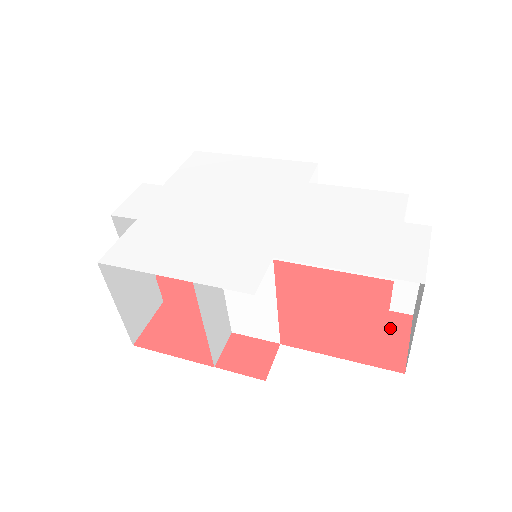
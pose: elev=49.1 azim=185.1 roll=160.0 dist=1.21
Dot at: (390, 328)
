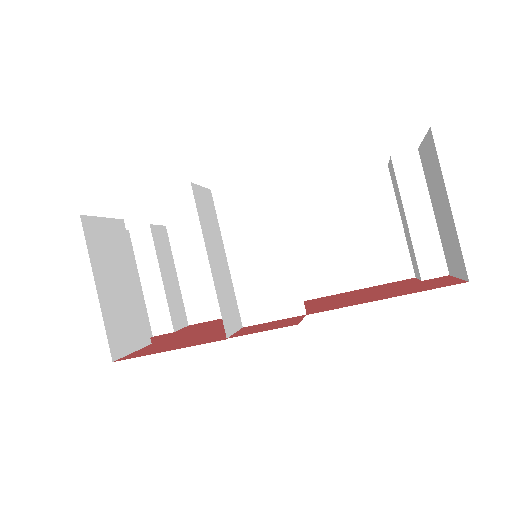
Dot at: (430, 282)
